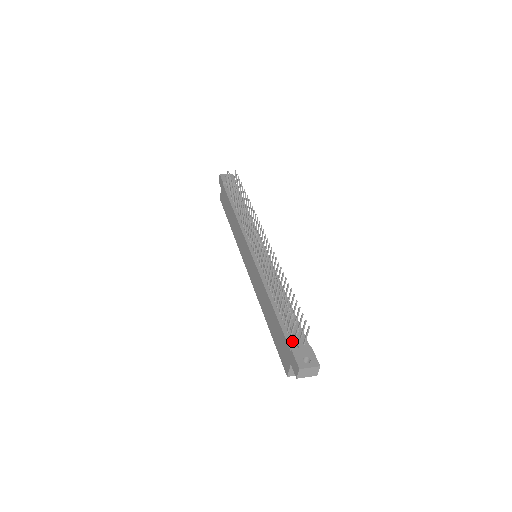
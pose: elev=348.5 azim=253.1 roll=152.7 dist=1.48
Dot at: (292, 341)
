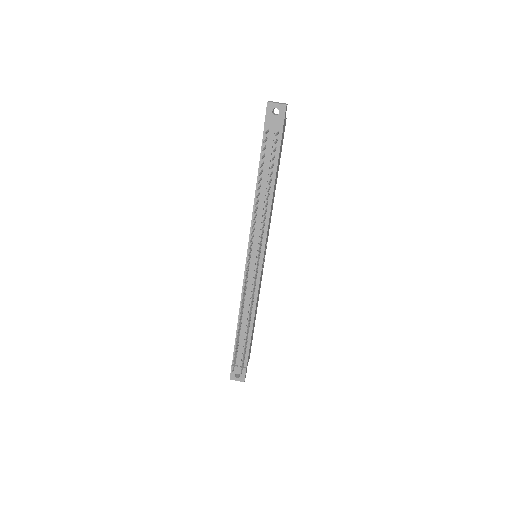
Dot at: (237, 358)
